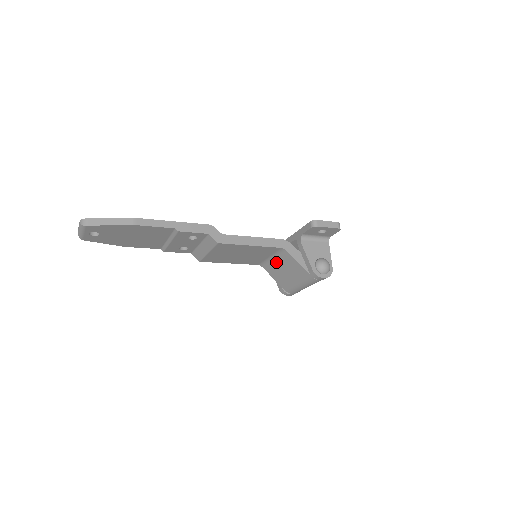
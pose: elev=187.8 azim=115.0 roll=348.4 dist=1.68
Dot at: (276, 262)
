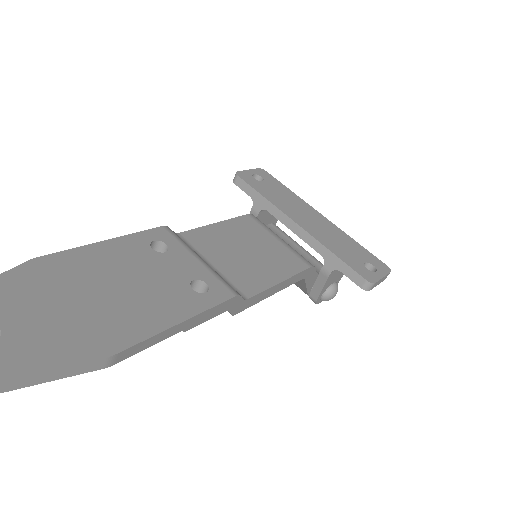
Dot at: occluded
